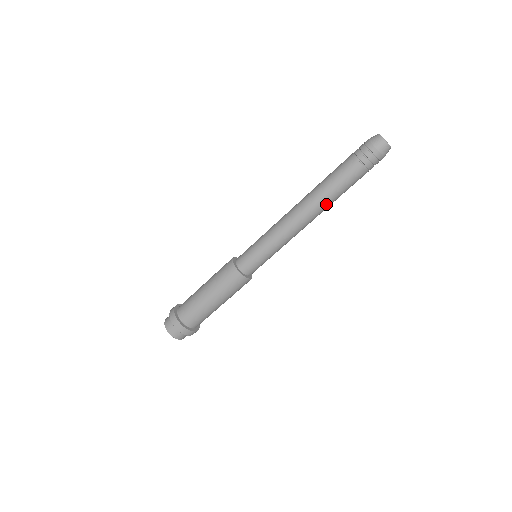
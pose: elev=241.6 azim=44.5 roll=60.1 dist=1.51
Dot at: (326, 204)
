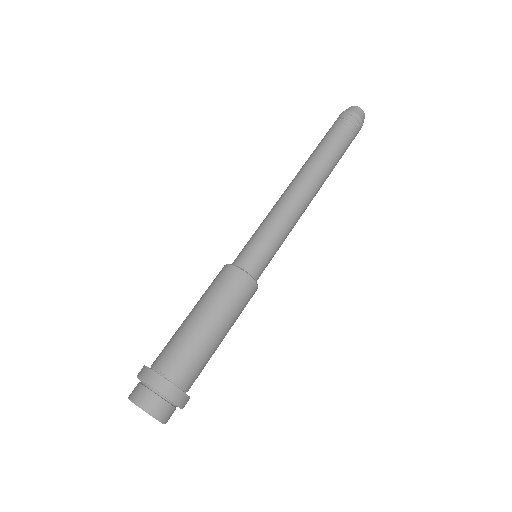
Dot at: (314, 164)
